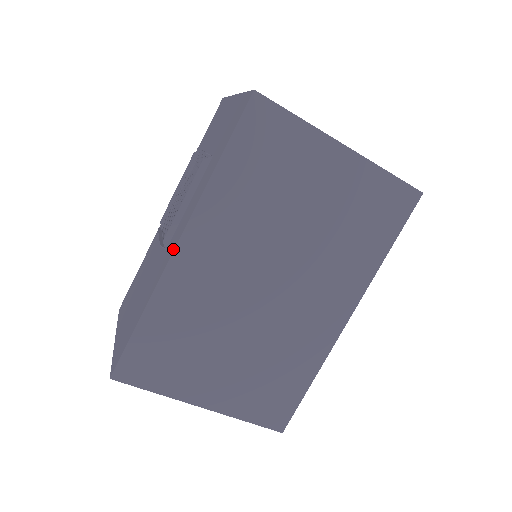
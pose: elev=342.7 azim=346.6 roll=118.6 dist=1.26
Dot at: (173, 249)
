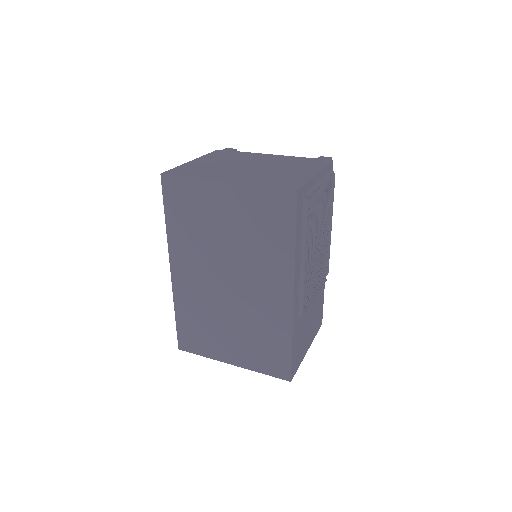
Dot at: (172, 274)
